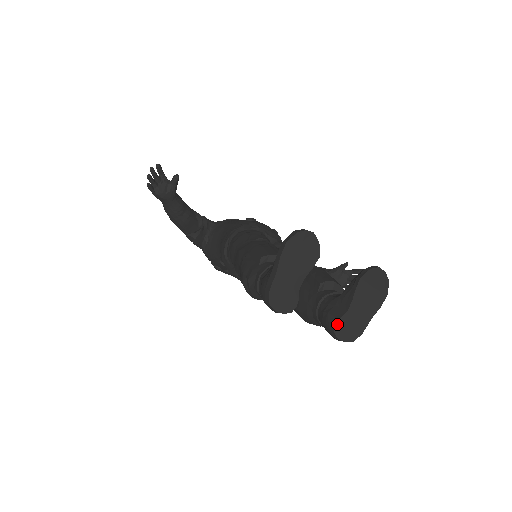
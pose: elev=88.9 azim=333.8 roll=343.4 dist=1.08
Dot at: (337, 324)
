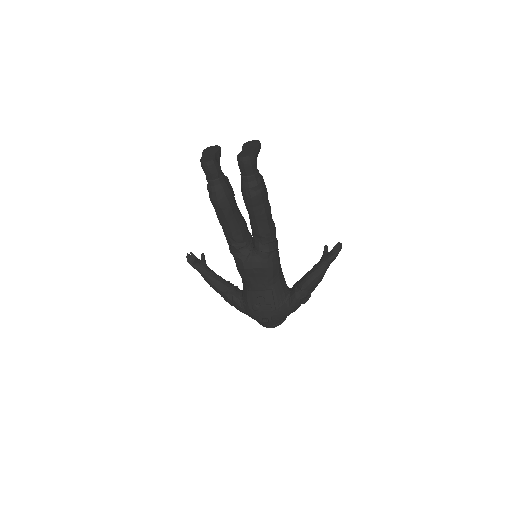
Dot at: (238, 155)
